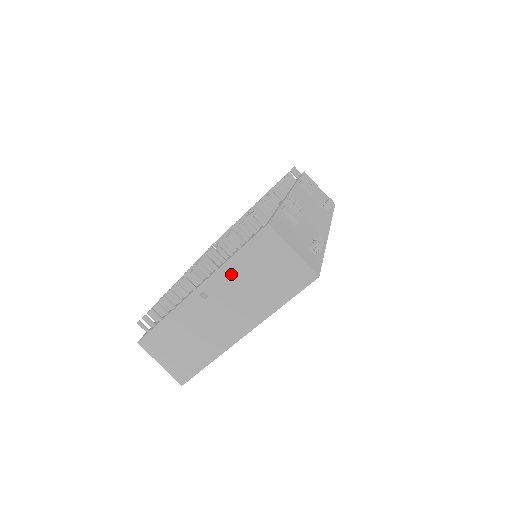
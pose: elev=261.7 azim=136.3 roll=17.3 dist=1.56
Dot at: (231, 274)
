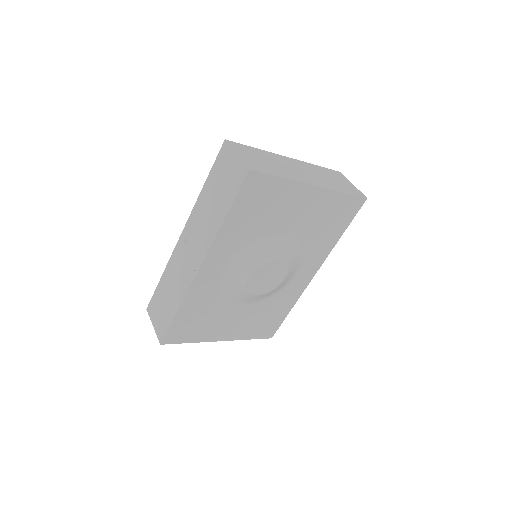
Dot at: (314, 168)
